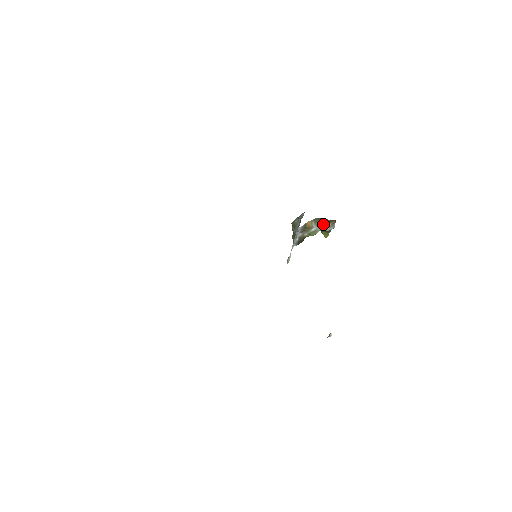
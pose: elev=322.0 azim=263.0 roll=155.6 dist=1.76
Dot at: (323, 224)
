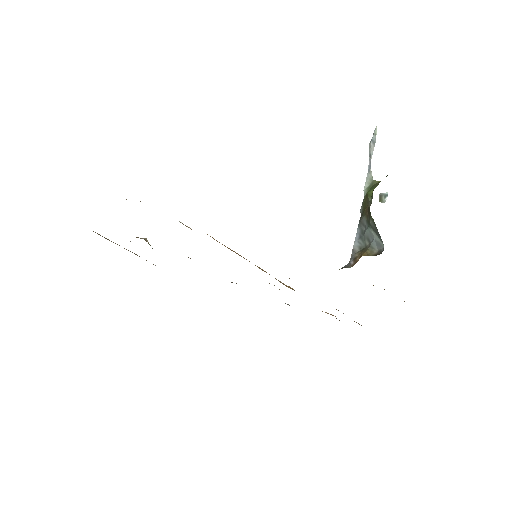
Dot at: occluded
